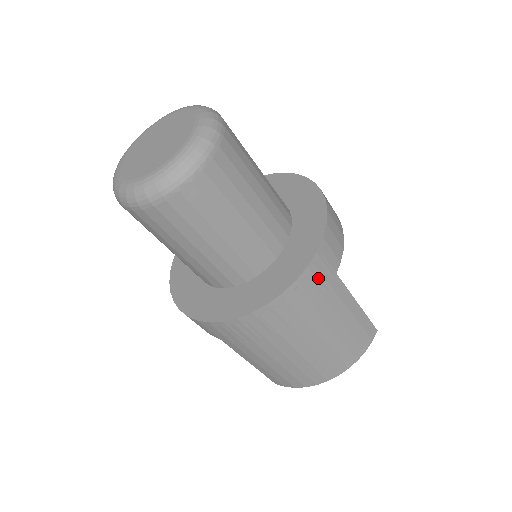
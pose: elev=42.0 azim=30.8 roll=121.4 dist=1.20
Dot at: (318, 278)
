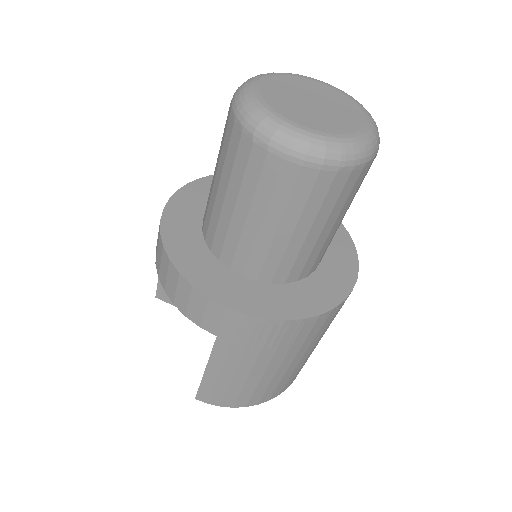
Dot at: (343, 304)
